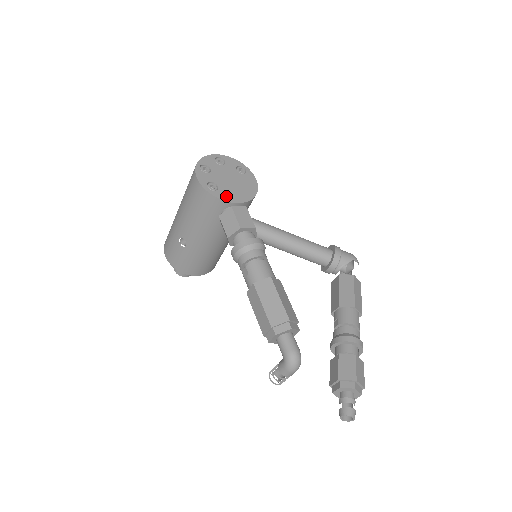
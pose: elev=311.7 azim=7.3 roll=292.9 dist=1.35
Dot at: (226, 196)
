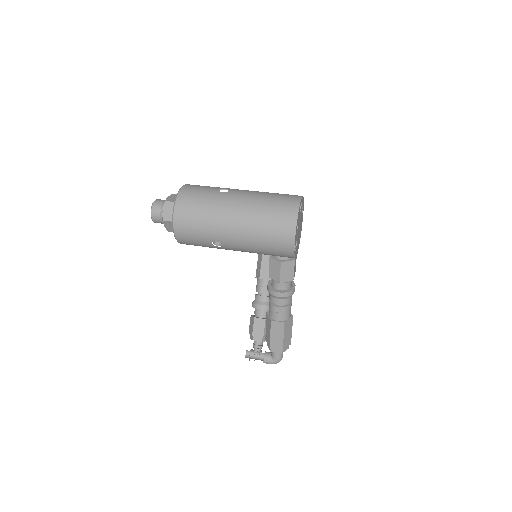
Dot at: occluded
